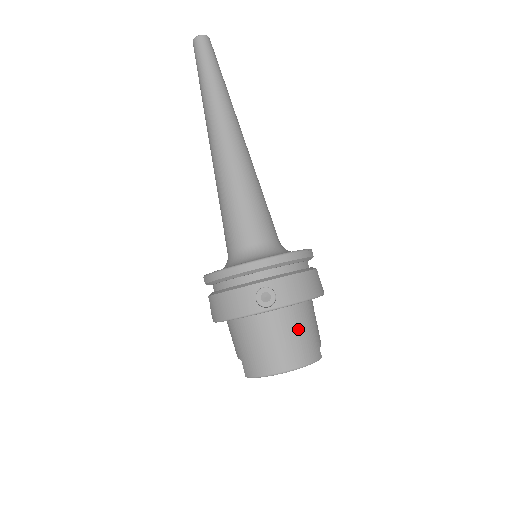
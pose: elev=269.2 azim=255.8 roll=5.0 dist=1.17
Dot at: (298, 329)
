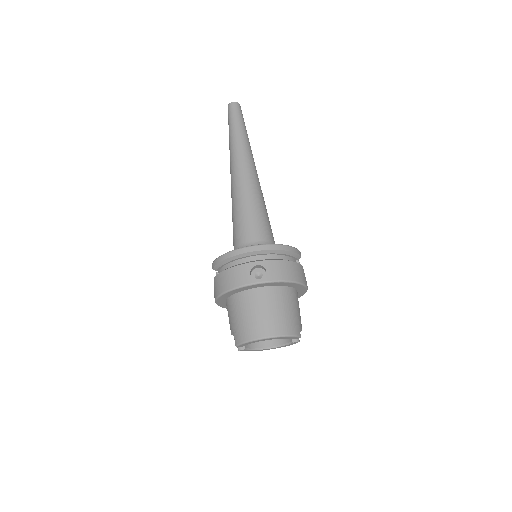
Dot at: (282, 305)
